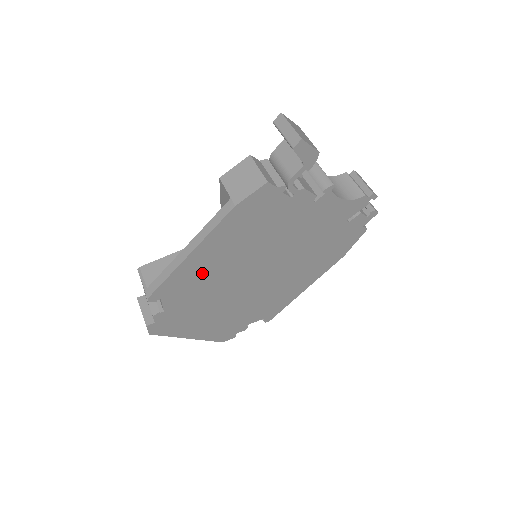
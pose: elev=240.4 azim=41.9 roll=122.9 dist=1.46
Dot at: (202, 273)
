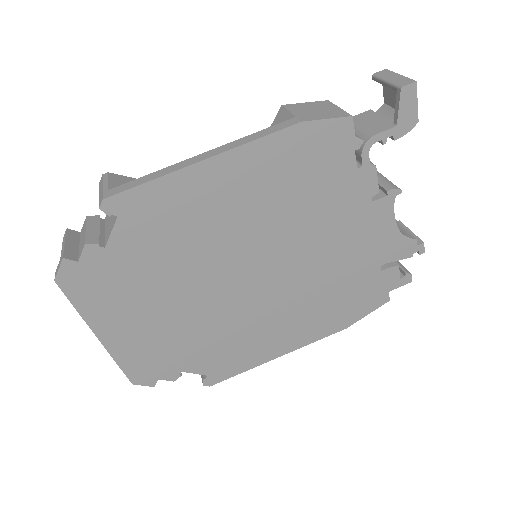
Dot at: (196, 212)
